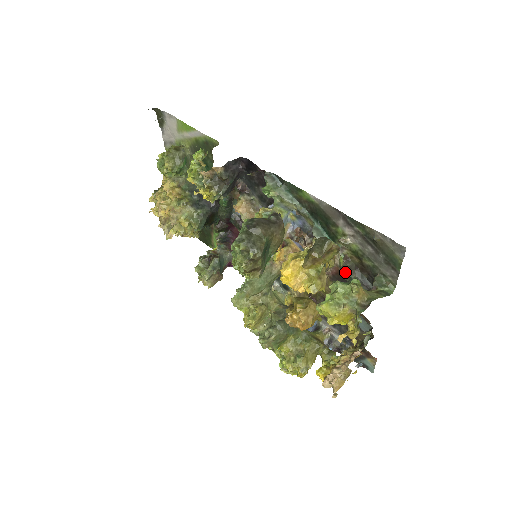
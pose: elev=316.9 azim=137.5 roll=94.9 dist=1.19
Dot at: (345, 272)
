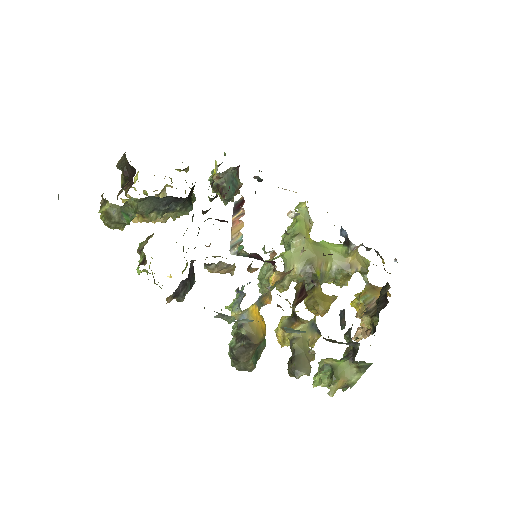
Dot at: occluded
